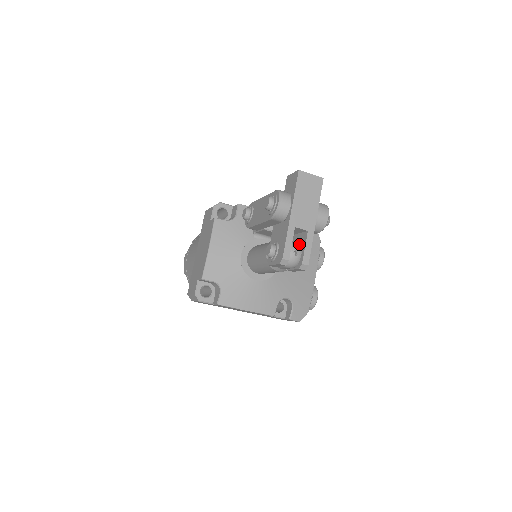
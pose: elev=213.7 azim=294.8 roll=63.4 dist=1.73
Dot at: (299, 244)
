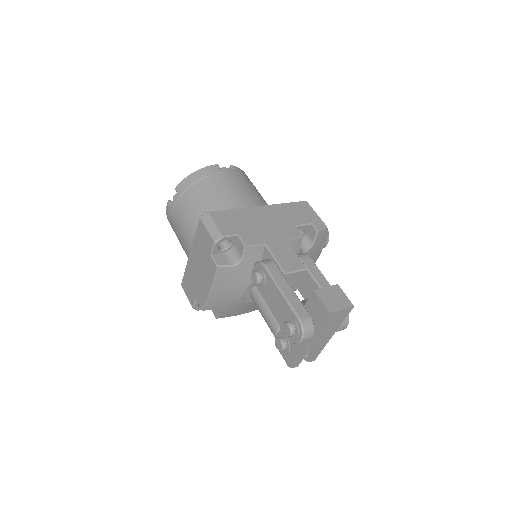
Dot at: occluded
